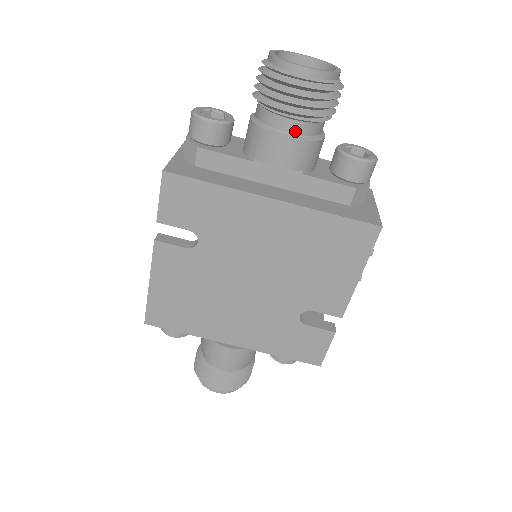
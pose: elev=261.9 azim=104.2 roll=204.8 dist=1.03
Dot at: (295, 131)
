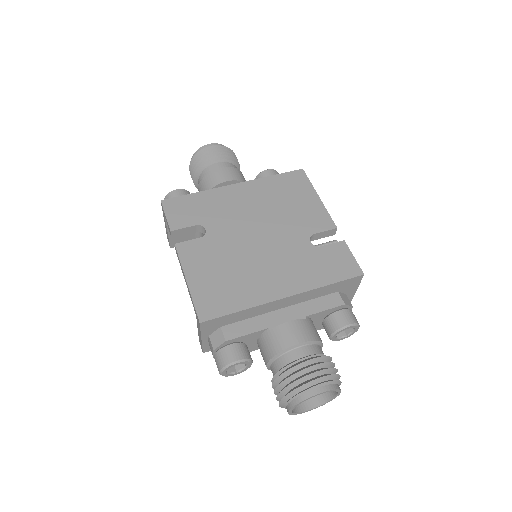
Dot at: (224, 166)
